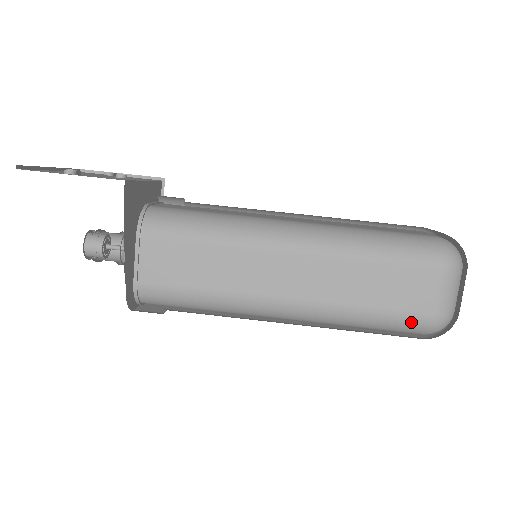
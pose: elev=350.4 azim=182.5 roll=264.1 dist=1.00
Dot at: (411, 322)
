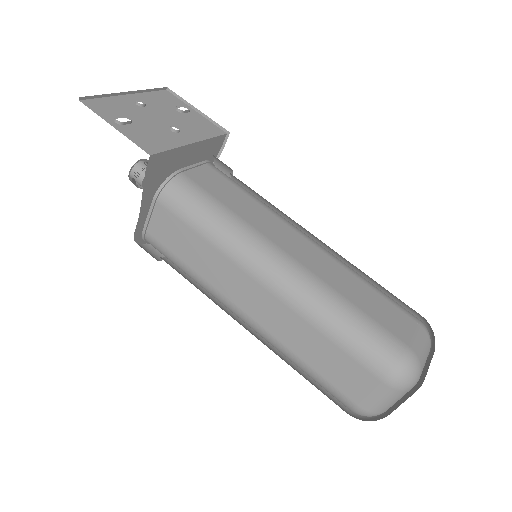
Dot at: (337, 396)
